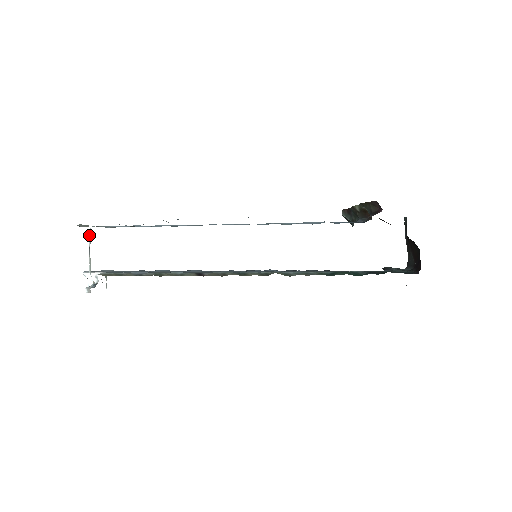
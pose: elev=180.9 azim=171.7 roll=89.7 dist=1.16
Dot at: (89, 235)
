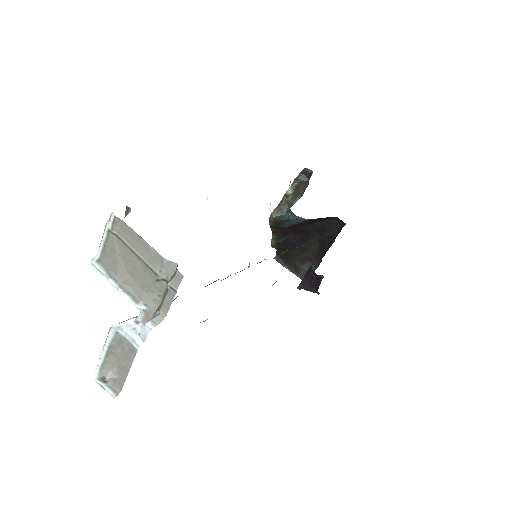
Dot at: (97, 267)
